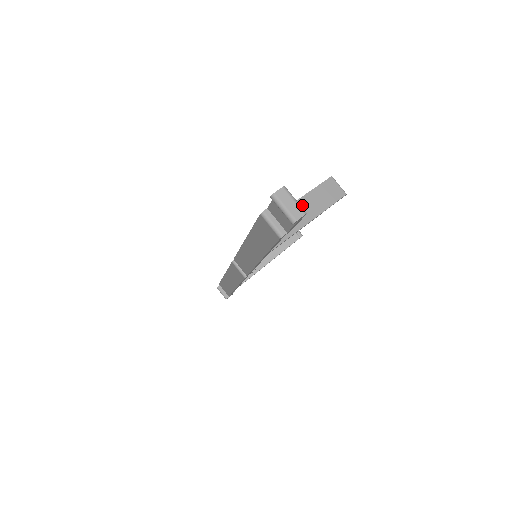
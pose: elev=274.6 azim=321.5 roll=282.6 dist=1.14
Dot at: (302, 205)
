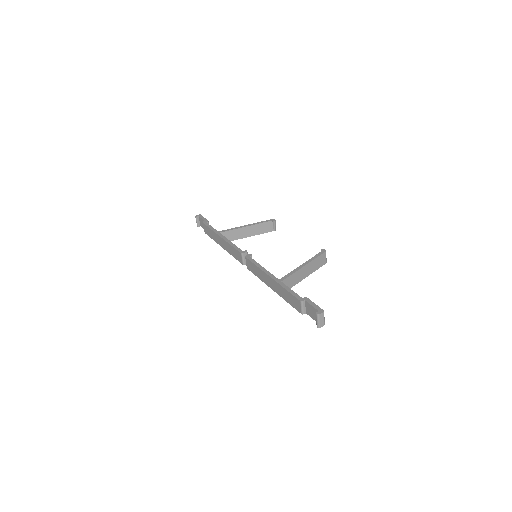
Dot at: (306, 268)
